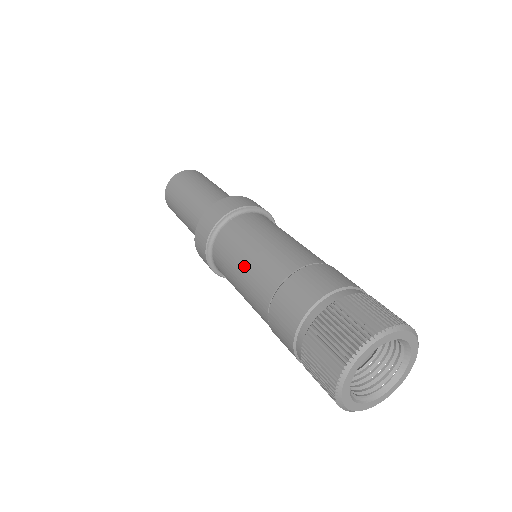
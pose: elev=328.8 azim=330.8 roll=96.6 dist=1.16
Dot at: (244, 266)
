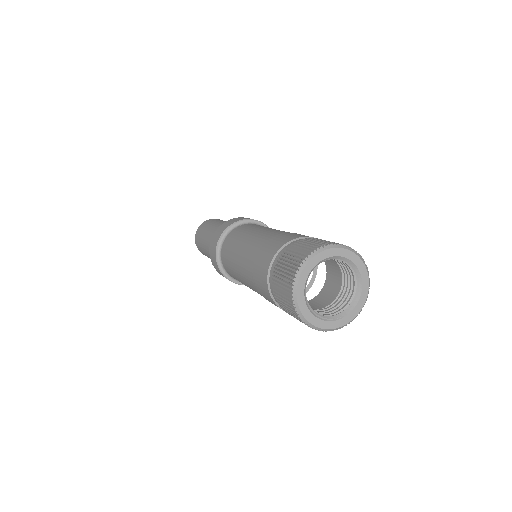
Dot at: (246, 238)
